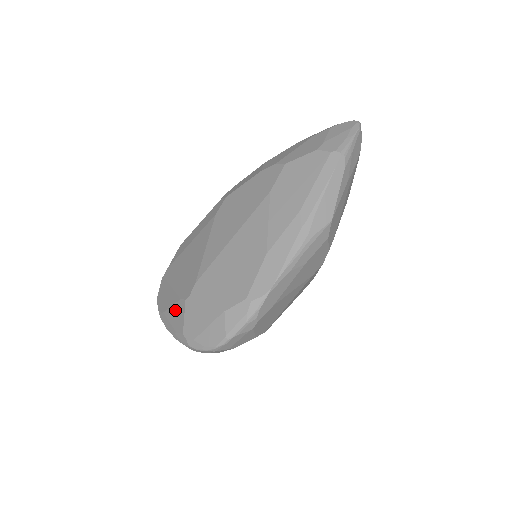
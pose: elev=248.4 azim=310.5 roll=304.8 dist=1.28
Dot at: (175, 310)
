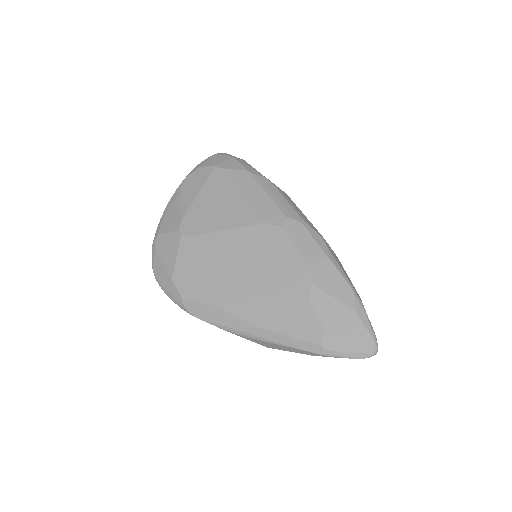
Dot at: (176, 214)
